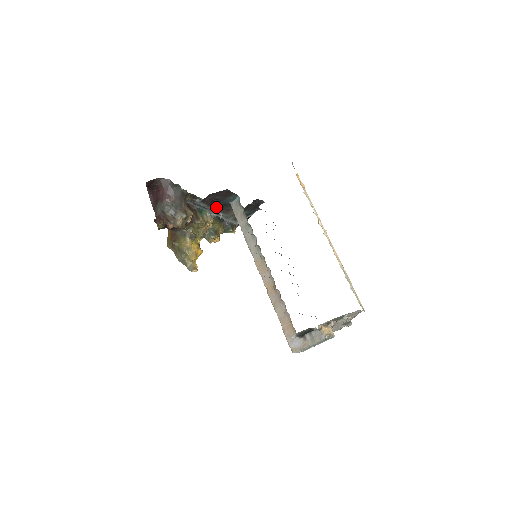
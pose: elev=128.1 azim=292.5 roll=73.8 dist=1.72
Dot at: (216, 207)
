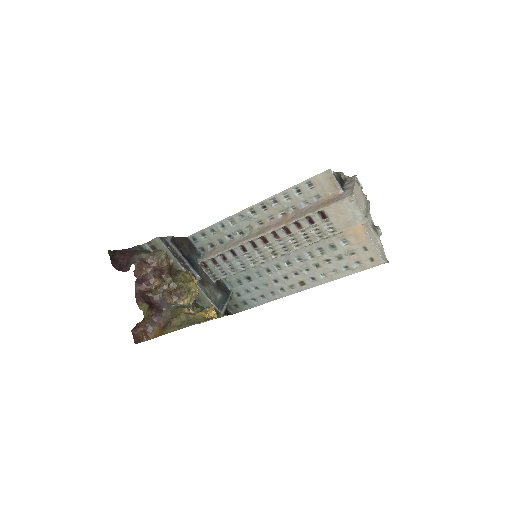
Dot at: (189, 262)
